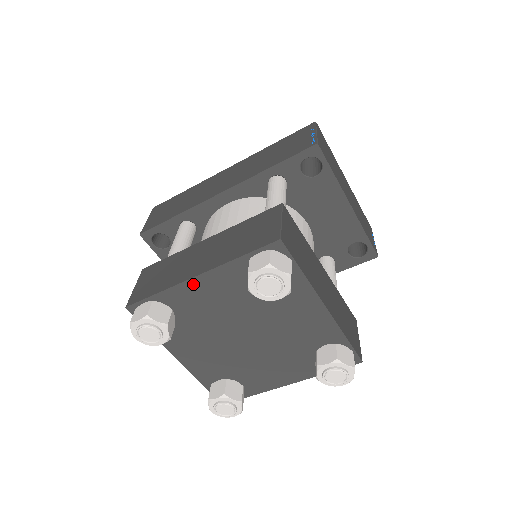
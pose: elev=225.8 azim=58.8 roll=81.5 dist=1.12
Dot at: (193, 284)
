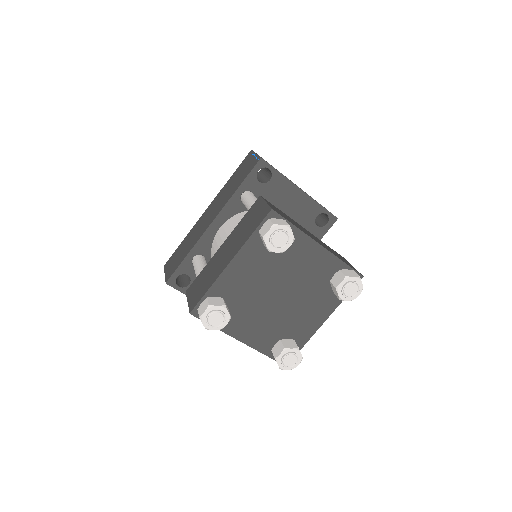
Dot at: (229, 270)
